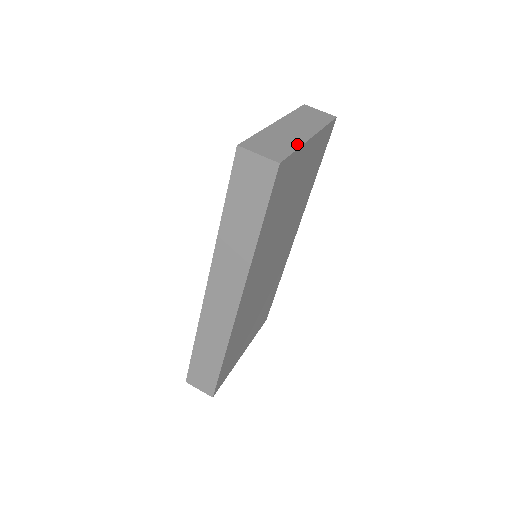
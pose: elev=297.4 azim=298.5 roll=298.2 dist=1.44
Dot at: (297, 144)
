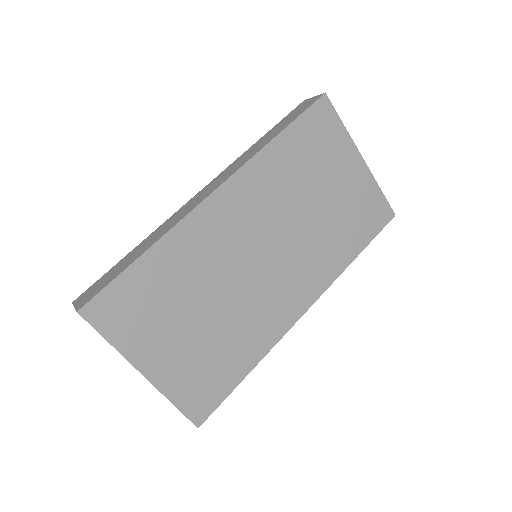
Dot at: (346, 134)
